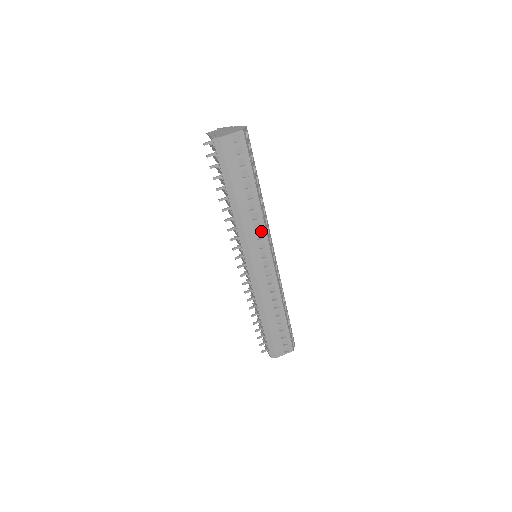
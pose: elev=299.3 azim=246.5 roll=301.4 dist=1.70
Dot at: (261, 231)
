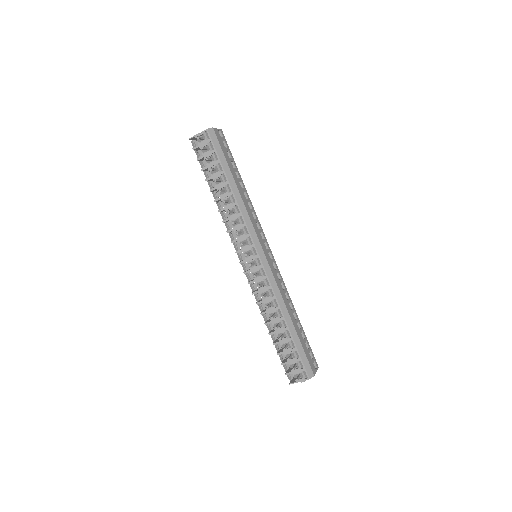
Dot at: (257, 221)
